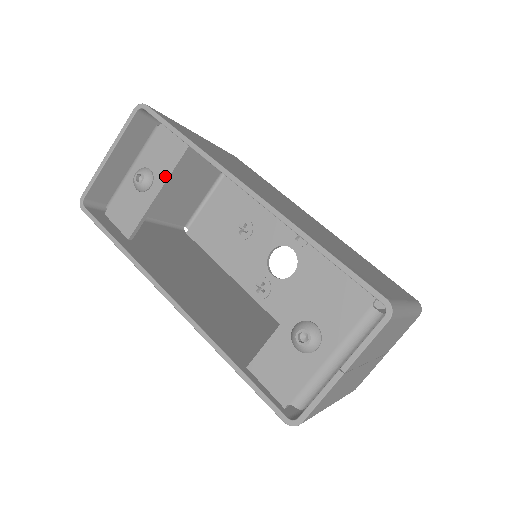
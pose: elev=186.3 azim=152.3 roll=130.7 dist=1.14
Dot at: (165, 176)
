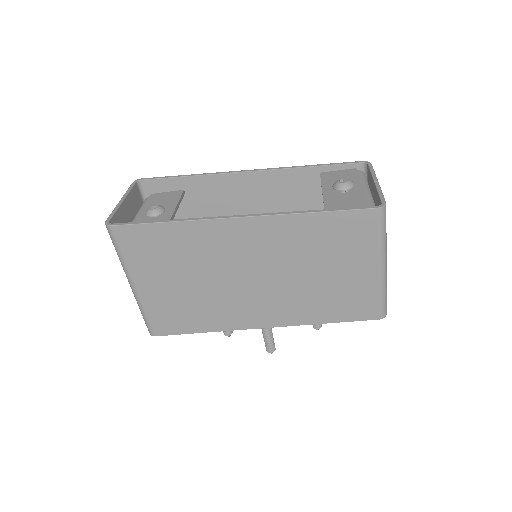
Dot at: (174, 204)
